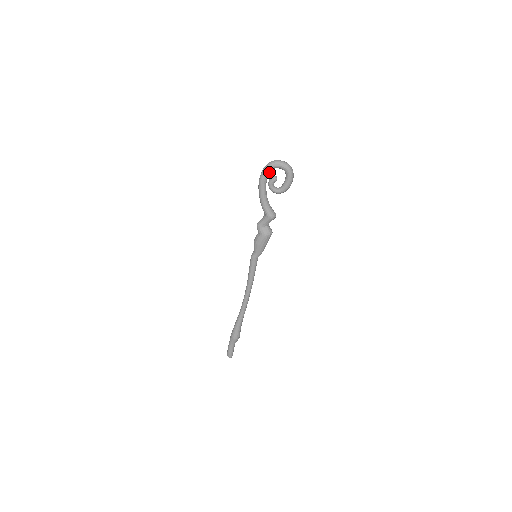
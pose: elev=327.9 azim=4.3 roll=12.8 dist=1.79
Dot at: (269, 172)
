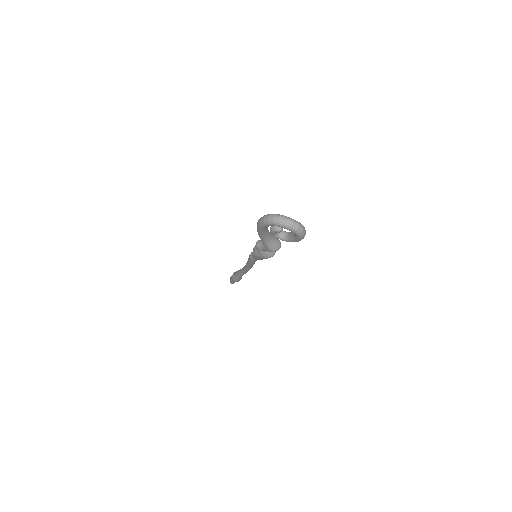
Dot at: (270, 225)
